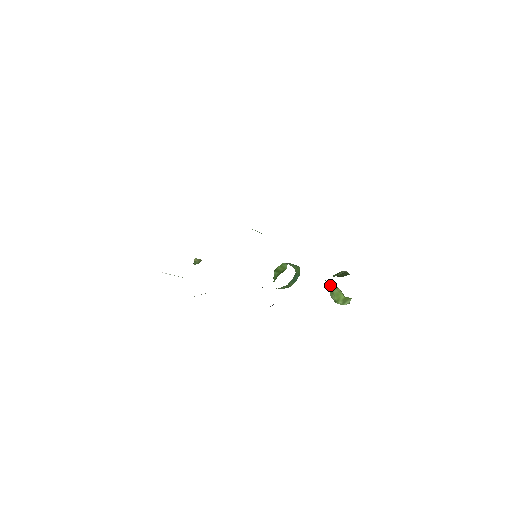
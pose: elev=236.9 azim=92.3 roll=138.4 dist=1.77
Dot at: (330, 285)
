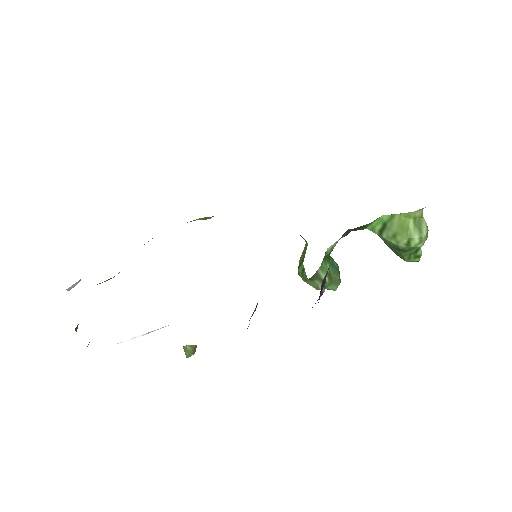
Dot at: (382, 228)
